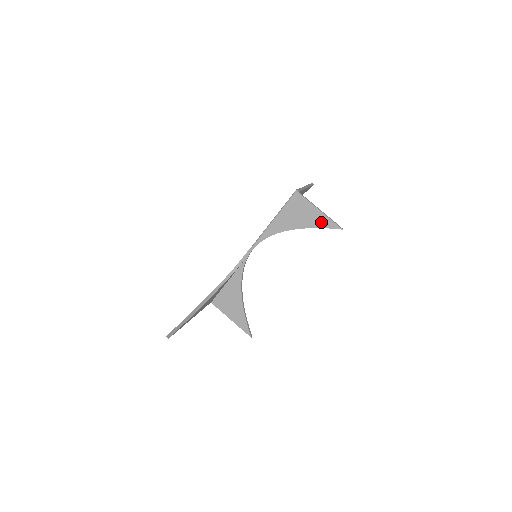
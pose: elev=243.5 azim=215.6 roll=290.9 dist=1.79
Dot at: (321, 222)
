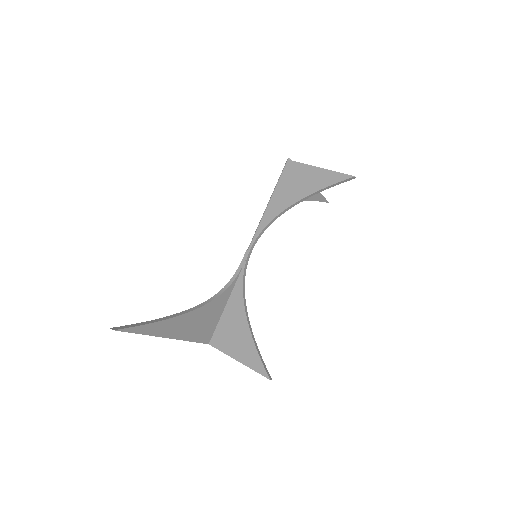
Dot at: (325, 180)
